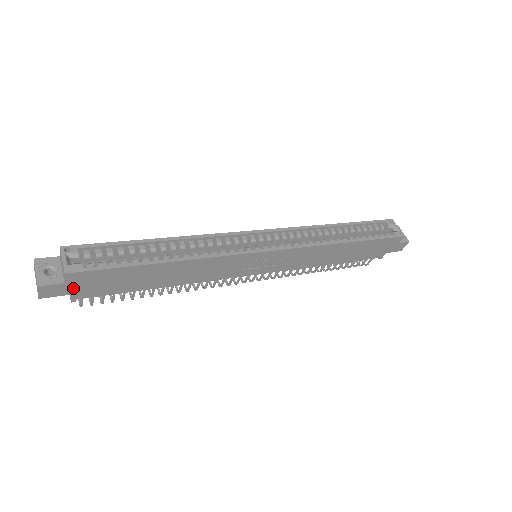
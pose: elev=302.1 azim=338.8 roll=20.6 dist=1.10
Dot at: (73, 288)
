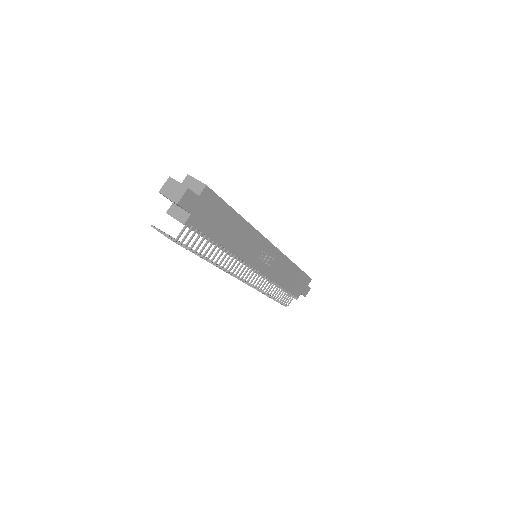
Dot at: (196, 207)
